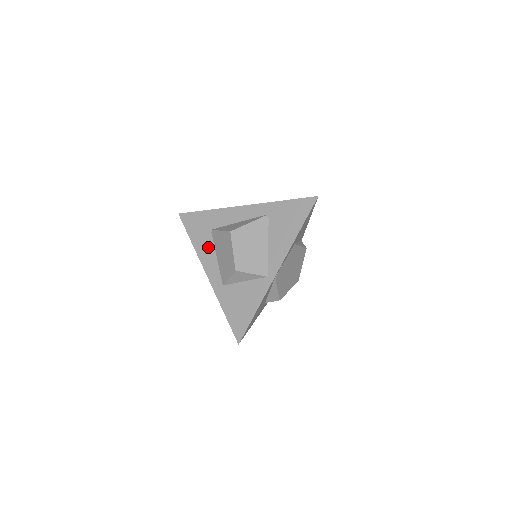
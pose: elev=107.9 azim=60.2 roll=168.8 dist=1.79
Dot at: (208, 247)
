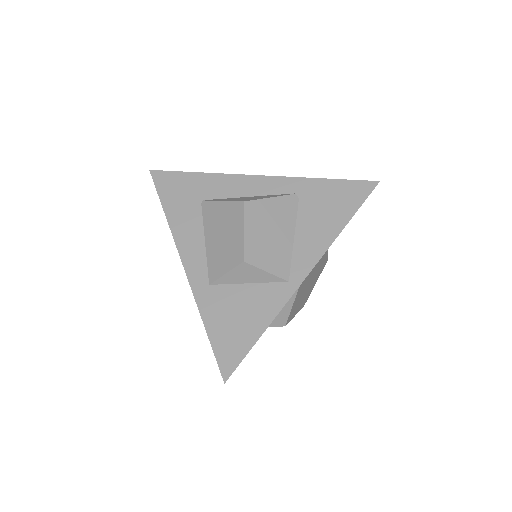
Dot at: (192, 224)
